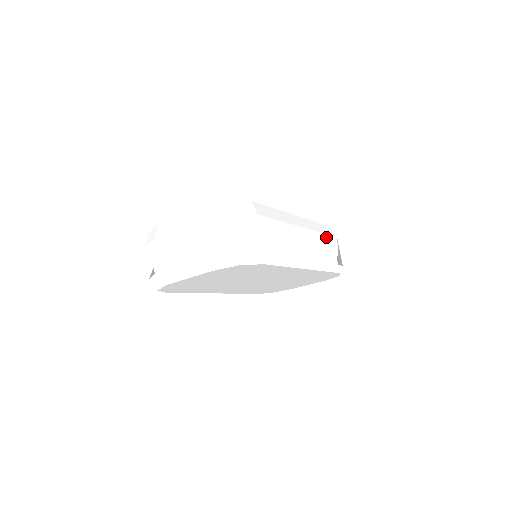
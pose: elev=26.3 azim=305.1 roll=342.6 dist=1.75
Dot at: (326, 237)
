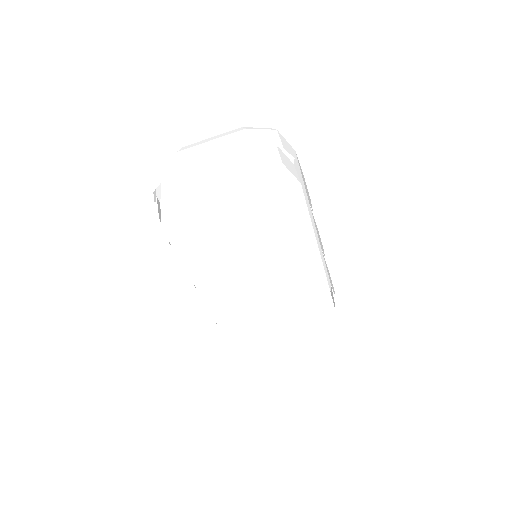
Dot at: occluded
